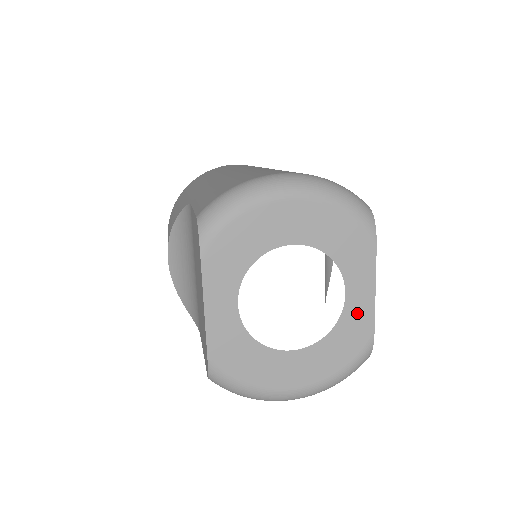
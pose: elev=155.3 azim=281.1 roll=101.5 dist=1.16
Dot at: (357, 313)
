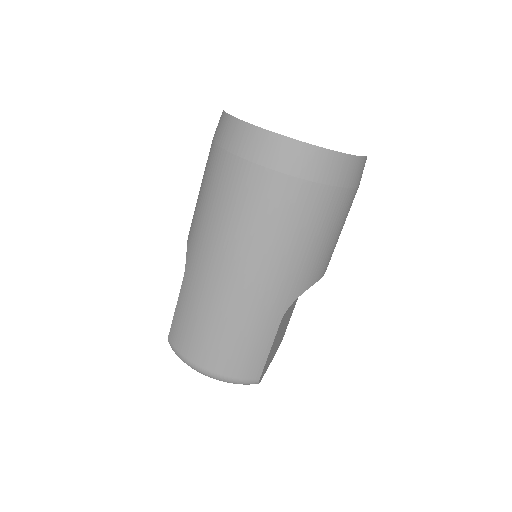
Dot at: occluded
